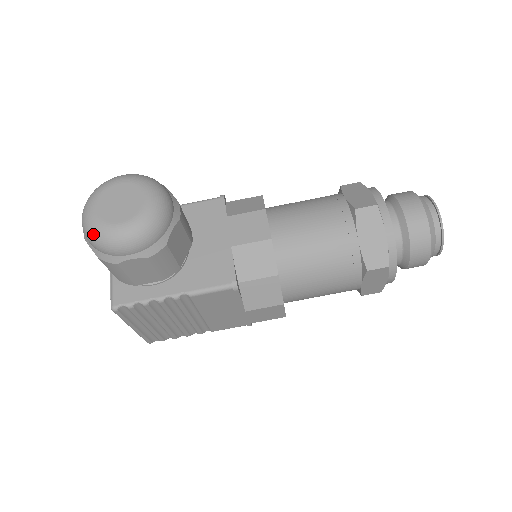
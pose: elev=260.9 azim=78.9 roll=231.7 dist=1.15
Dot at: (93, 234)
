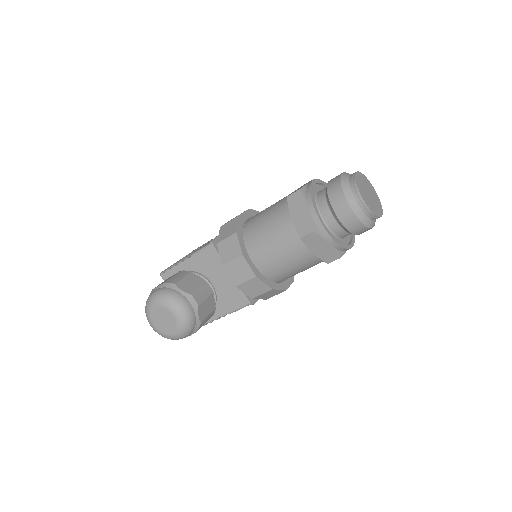
Dot at: occluded
